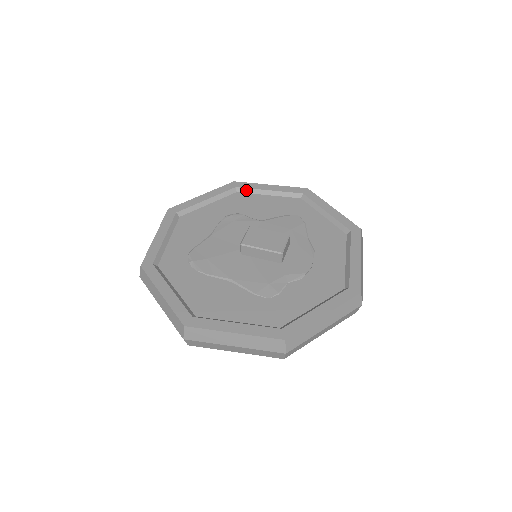
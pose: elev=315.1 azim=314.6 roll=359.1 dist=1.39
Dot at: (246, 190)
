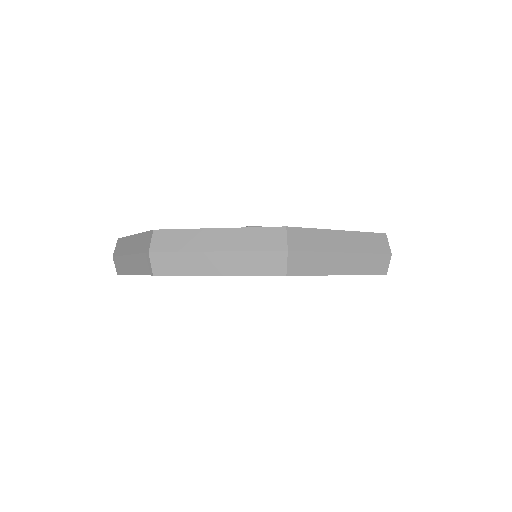
Dot at: occluded
